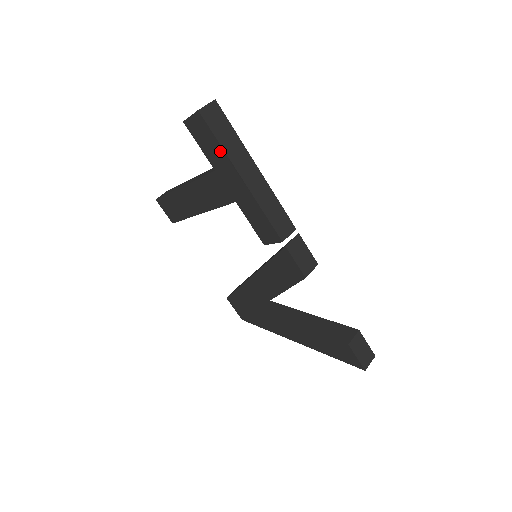
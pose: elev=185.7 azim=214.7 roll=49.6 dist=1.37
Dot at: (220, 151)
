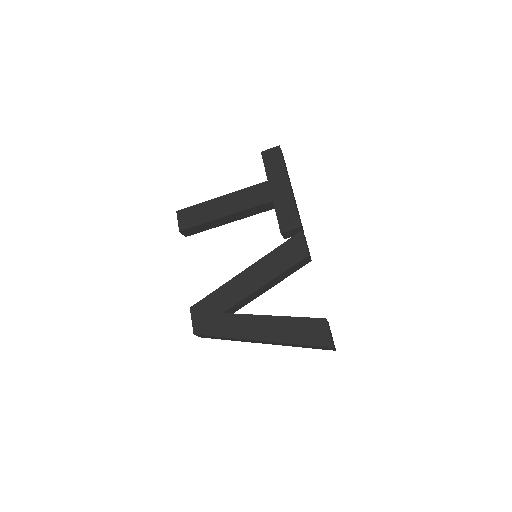
Dot at: (282, 168)
